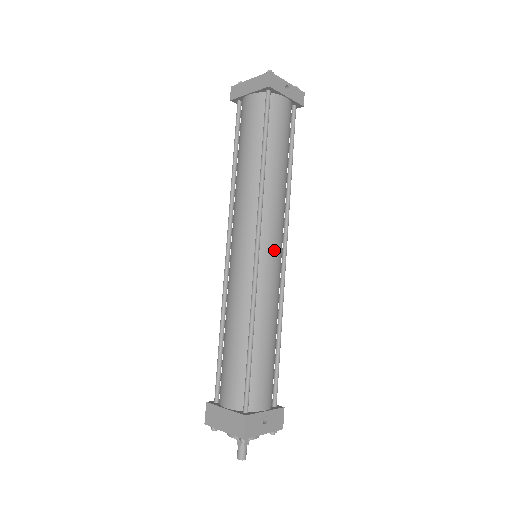
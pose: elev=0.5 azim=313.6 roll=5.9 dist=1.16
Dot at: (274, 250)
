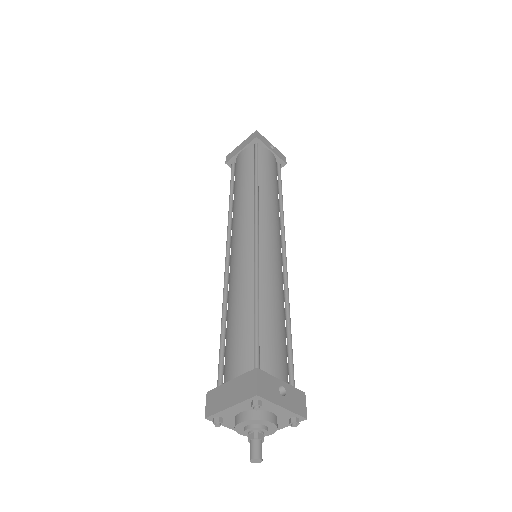
Dot at: (273, 239)
